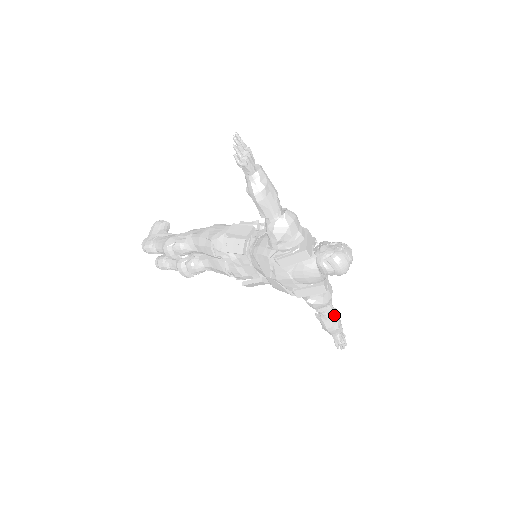
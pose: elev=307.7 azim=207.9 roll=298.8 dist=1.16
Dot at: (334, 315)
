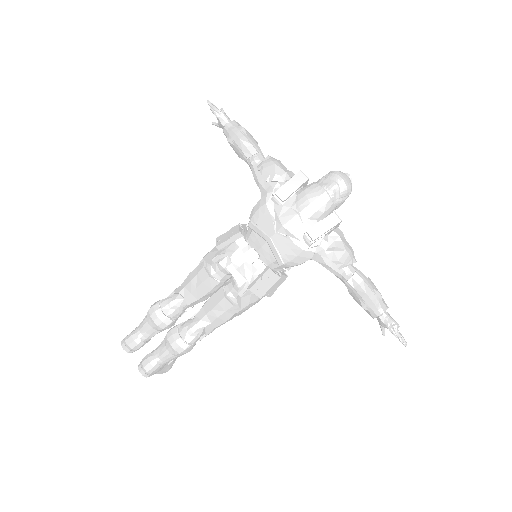
Dot at: (367, 278)
